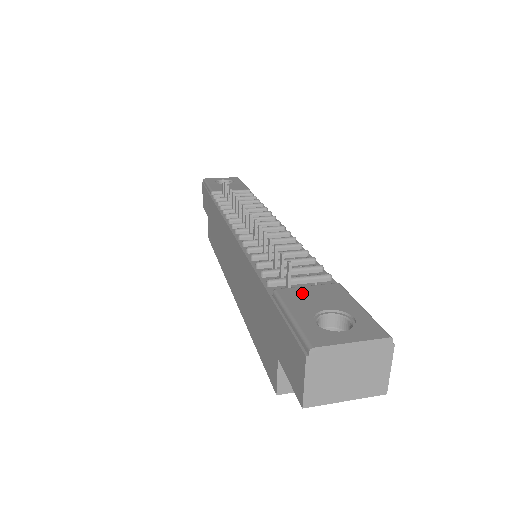
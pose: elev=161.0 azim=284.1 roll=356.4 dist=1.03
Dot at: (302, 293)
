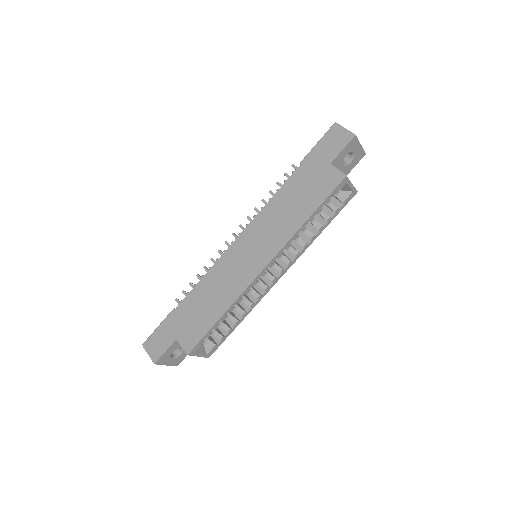
Dot at: occluded
